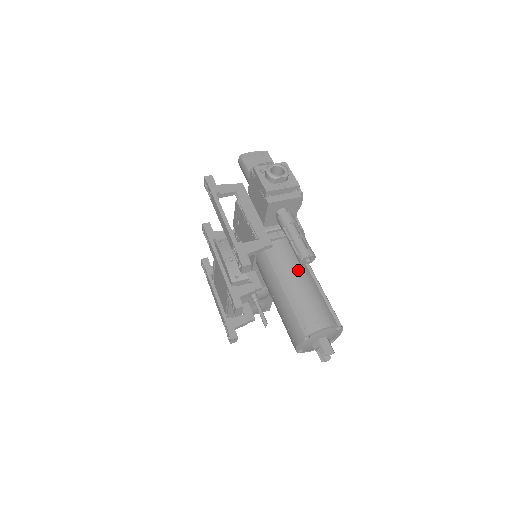
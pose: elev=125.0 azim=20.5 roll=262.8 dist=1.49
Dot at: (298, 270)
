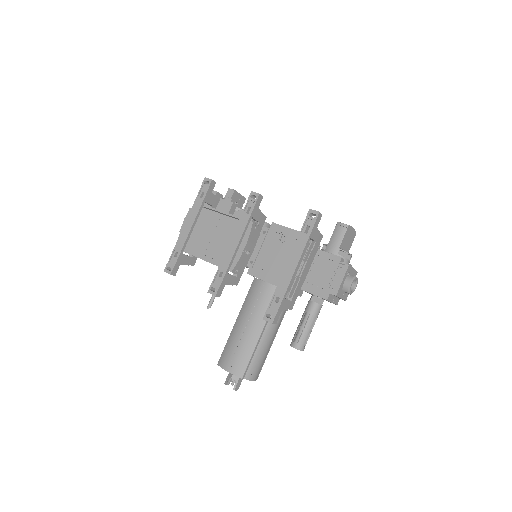
Dot at: (278, 327)
